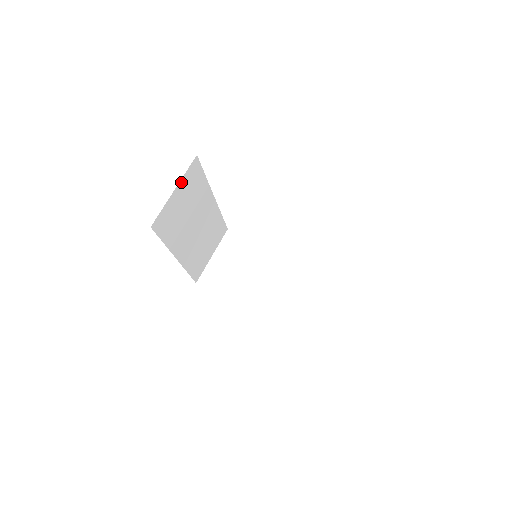
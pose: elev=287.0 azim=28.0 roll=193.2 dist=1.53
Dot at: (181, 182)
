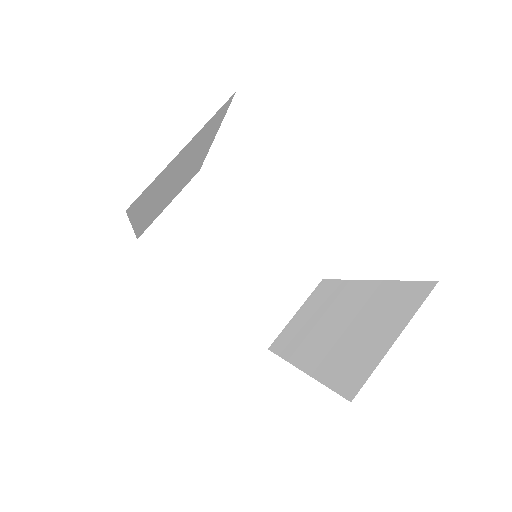
Dot at: (196, 134)
